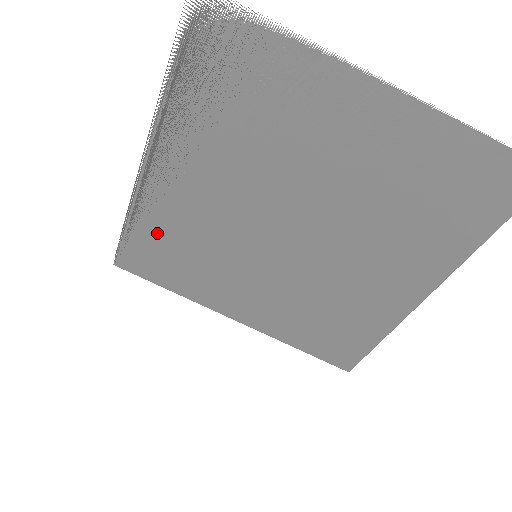
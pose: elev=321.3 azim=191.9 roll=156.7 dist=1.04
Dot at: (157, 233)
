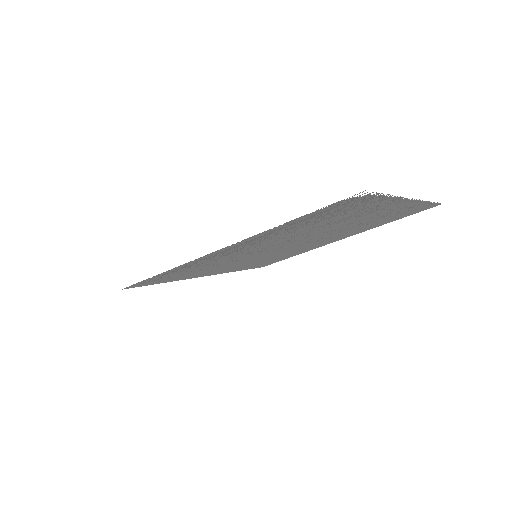
Dot at: occluded
